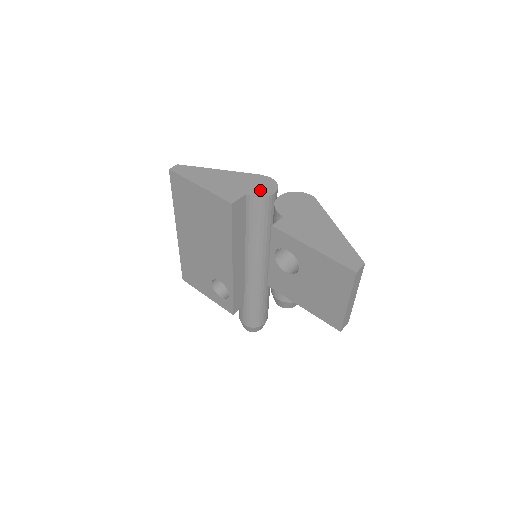
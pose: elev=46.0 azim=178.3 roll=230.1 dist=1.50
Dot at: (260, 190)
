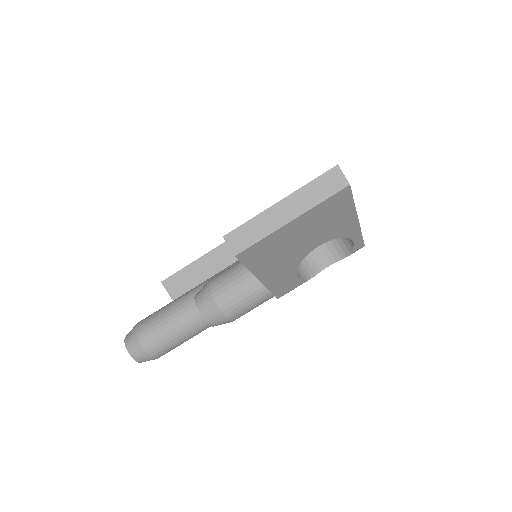
Dot at: occluded
